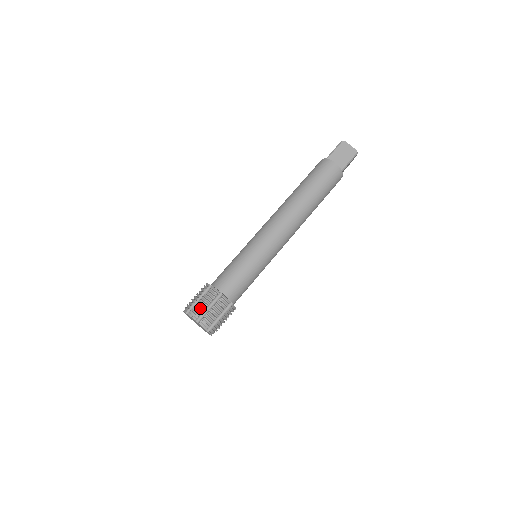
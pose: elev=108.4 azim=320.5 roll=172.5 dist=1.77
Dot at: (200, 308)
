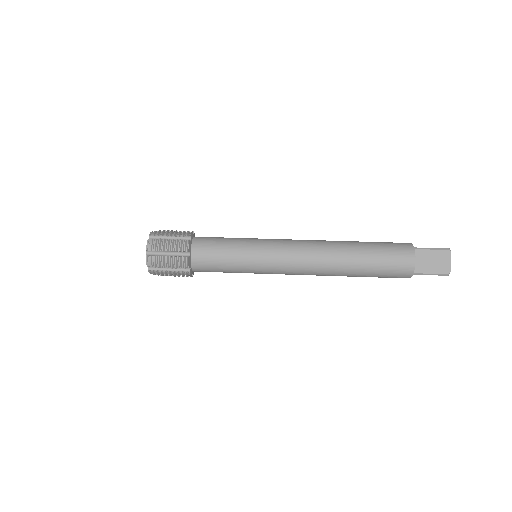
Dot at: occluded
